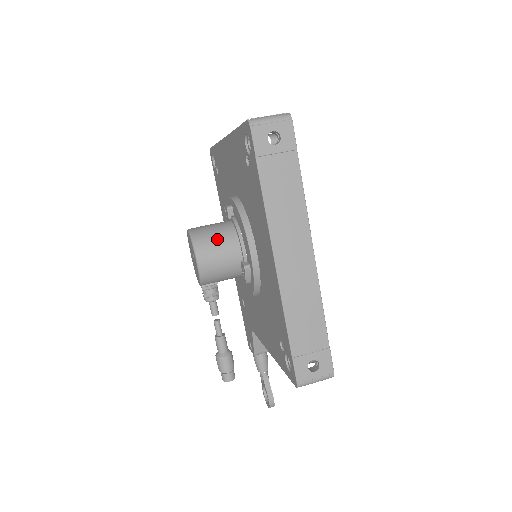
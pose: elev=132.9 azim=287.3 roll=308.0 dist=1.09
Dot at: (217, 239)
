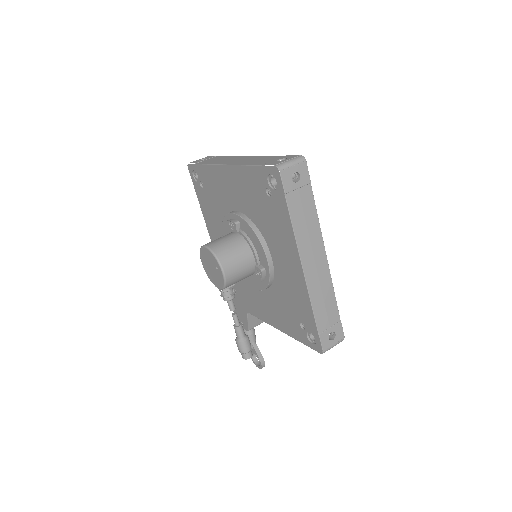
Dot at: (234, 251)
